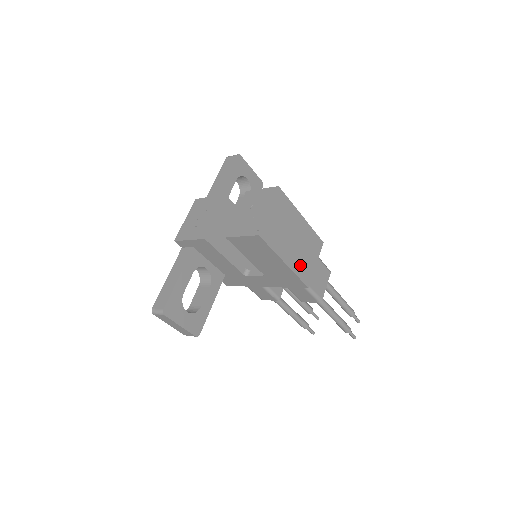
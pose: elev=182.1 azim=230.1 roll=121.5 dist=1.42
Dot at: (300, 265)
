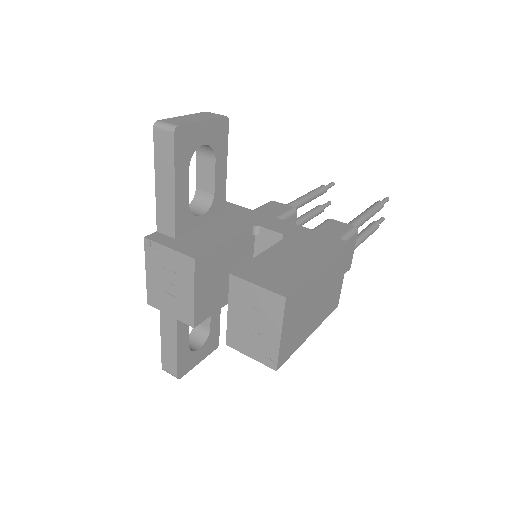
Dot at: (326, 307)
